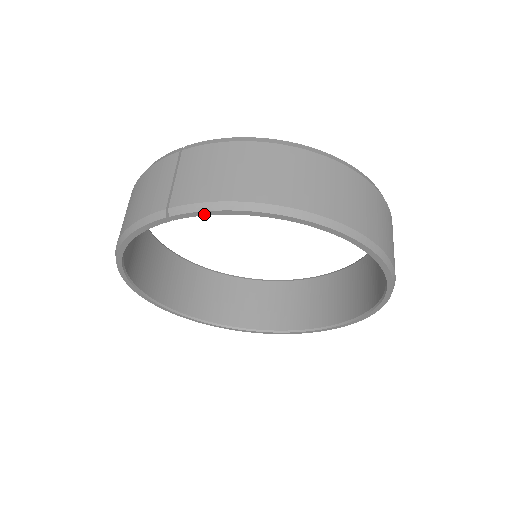
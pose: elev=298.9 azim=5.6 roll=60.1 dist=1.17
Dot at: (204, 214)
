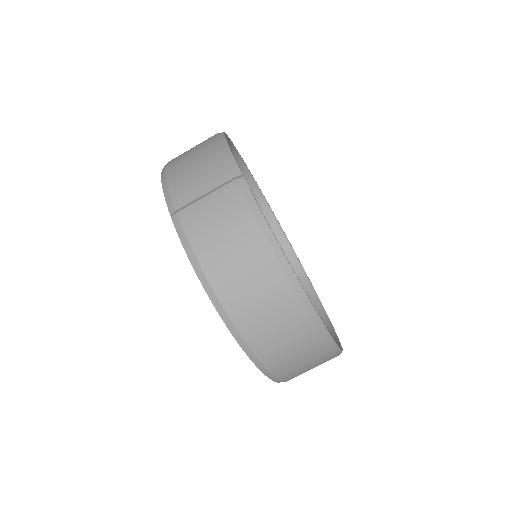
Dot at: (184, 247)
